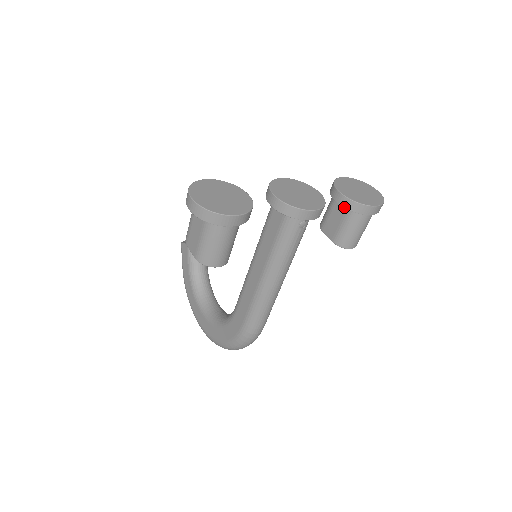
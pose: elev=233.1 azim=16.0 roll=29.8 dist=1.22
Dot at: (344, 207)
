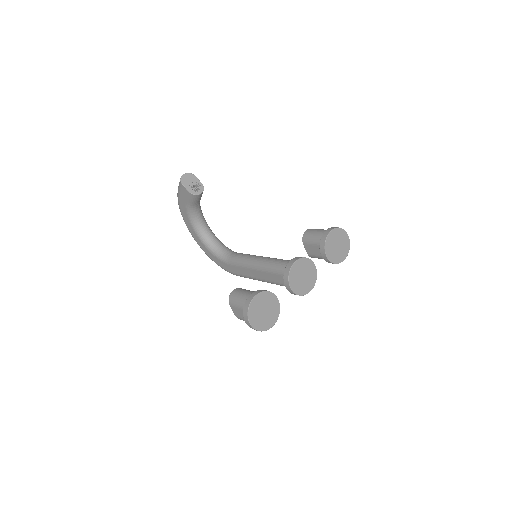
Dot at: occluded
